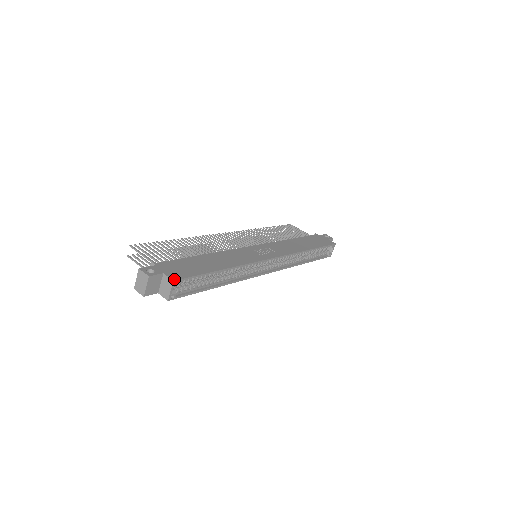
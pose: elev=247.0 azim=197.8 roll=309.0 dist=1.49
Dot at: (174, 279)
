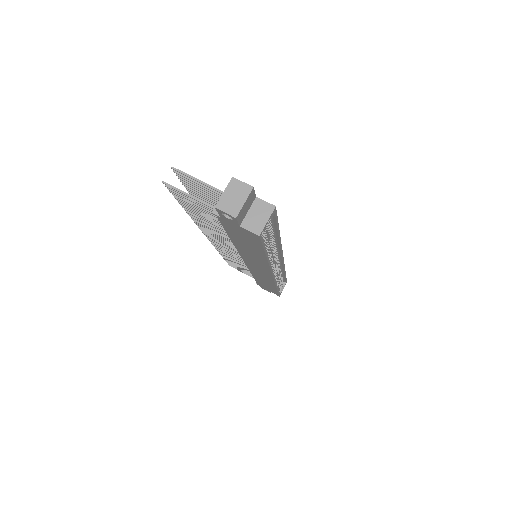
Dot at: (273, 206)
